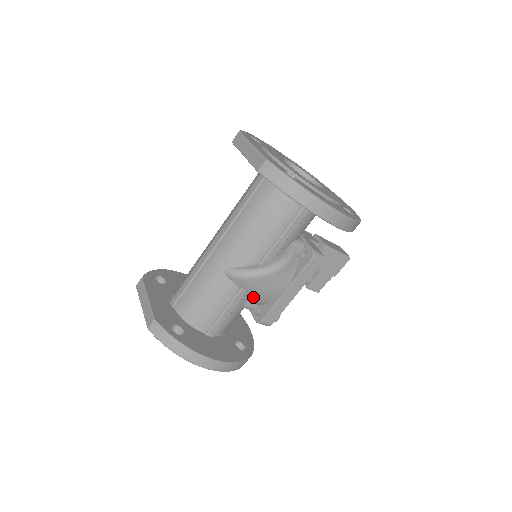
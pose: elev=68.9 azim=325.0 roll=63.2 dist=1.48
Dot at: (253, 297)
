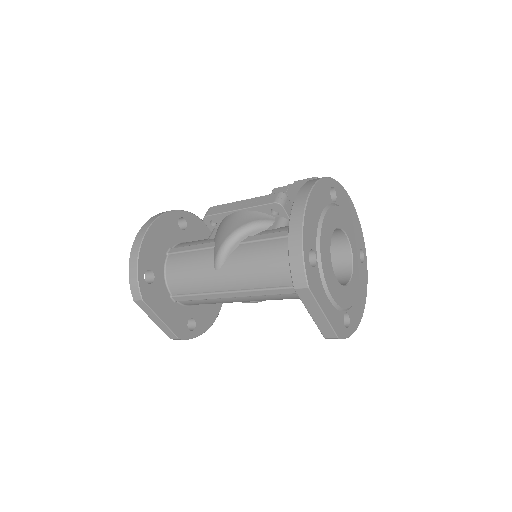
Dot at: occluded
